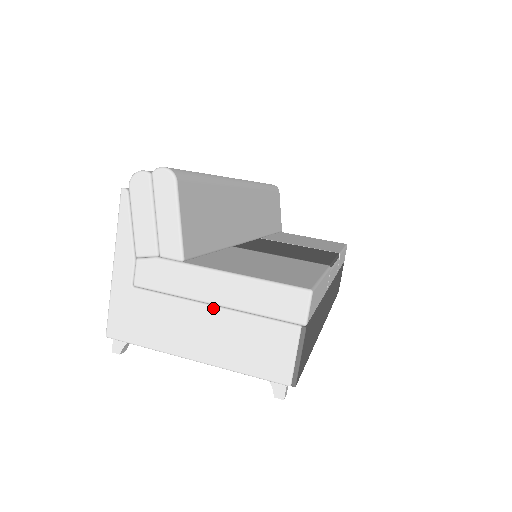
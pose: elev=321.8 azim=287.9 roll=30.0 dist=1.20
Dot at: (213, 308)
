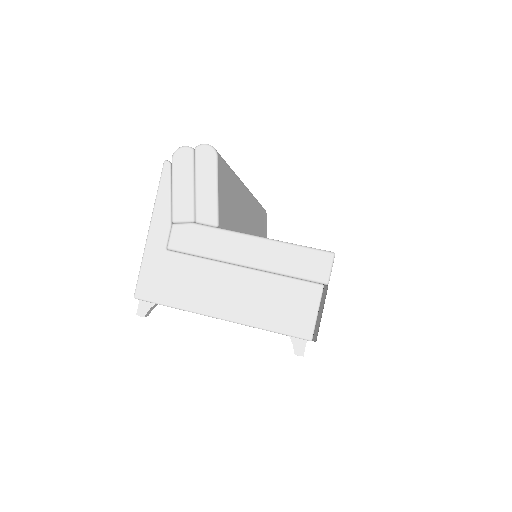
Dot at: (243, 269)
